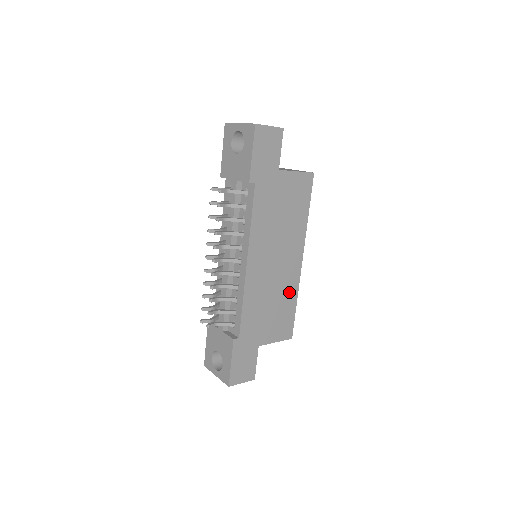
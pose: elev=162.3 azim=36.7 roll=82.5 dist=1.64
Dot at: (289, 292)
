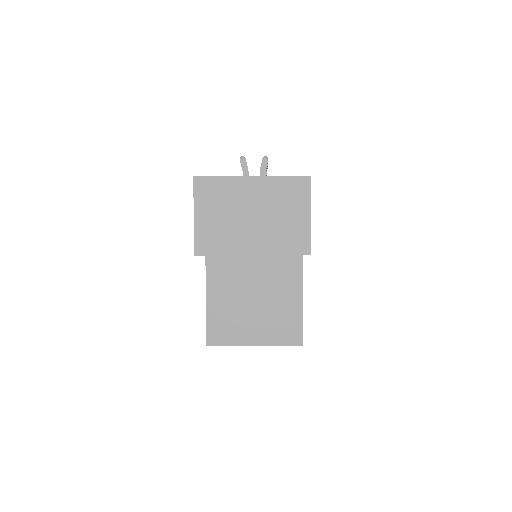
Dot at: occluded
